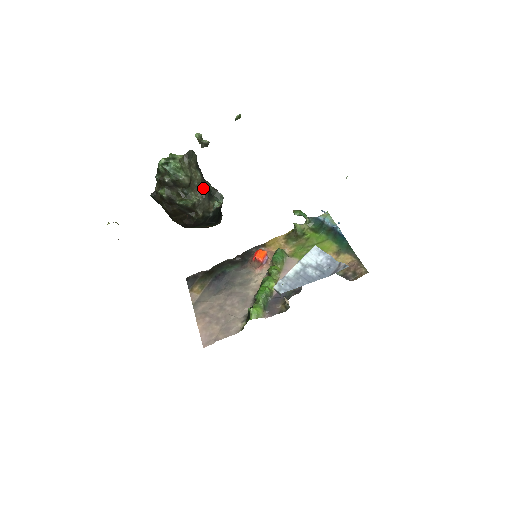
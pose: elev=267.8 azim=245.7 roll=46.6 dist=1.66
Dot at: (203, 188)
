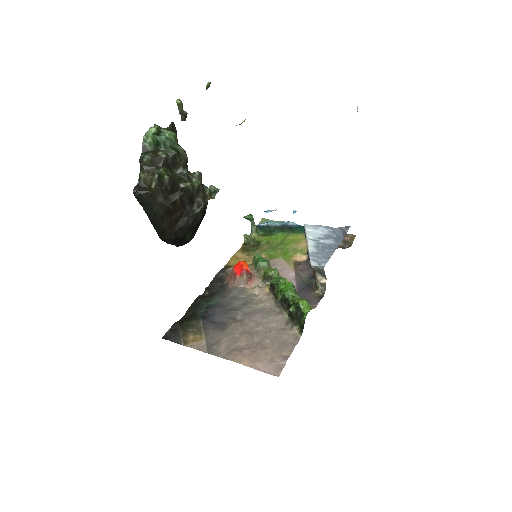
Dot at: occluded
